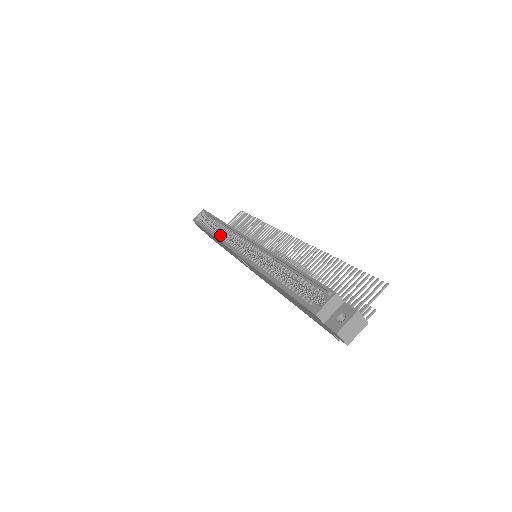
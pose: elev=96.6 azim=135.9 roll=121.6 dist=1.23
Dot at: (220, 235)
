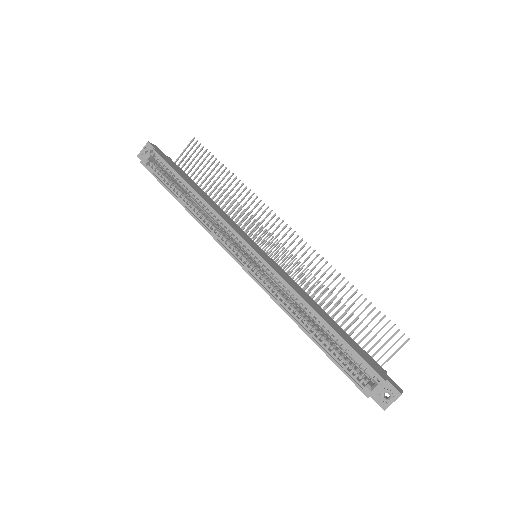
Dot at: (202, 218)
